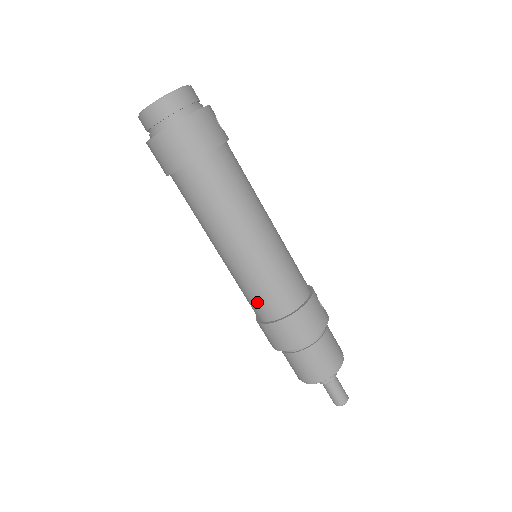
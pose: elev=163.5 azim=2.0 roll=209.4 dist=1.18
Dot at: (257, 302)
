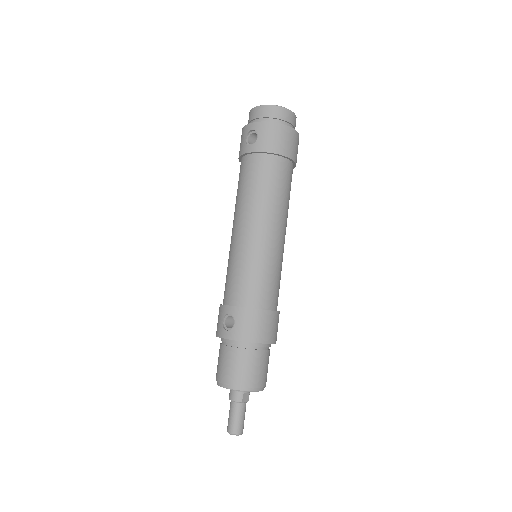
Dot at: (258, 286)
